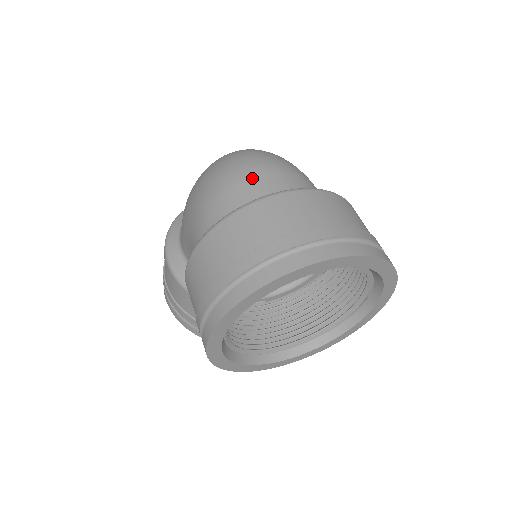
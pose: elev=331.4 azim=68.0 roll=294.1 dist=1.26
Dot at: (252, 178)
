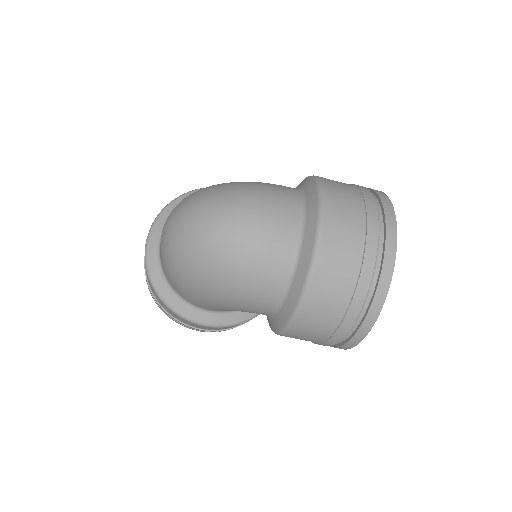
Dot at: (268, 248)
